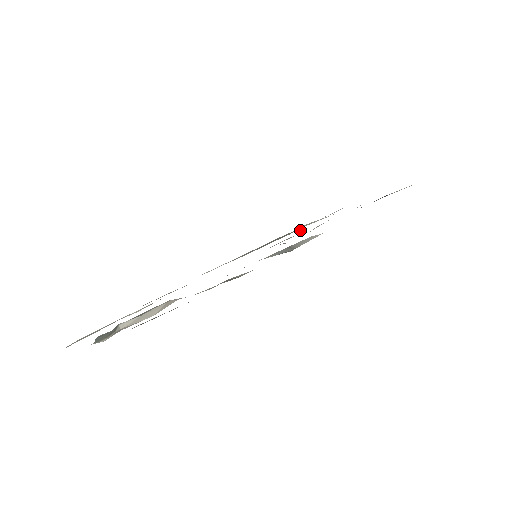
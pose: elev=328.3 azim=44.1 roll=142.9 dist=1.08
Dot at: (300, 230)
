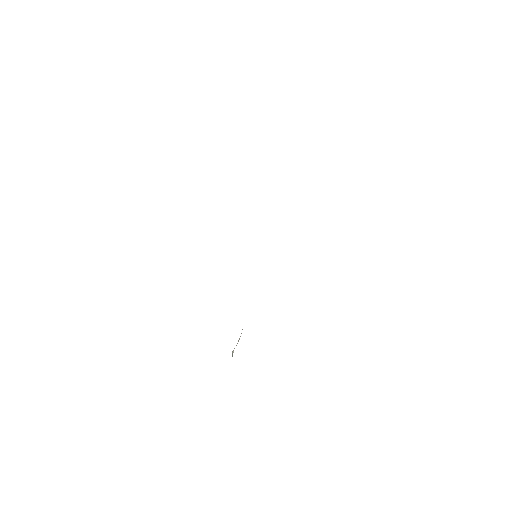
Dot at: occluded
